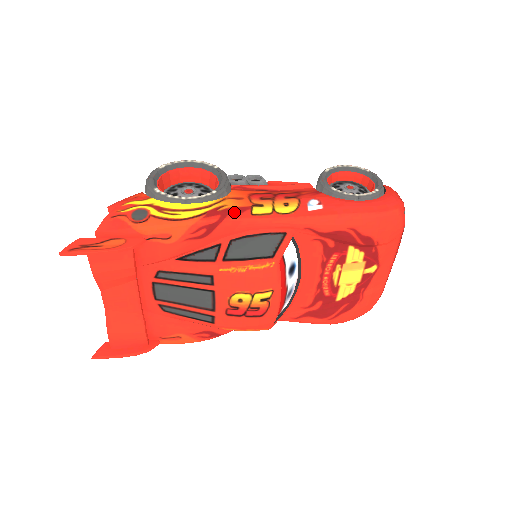
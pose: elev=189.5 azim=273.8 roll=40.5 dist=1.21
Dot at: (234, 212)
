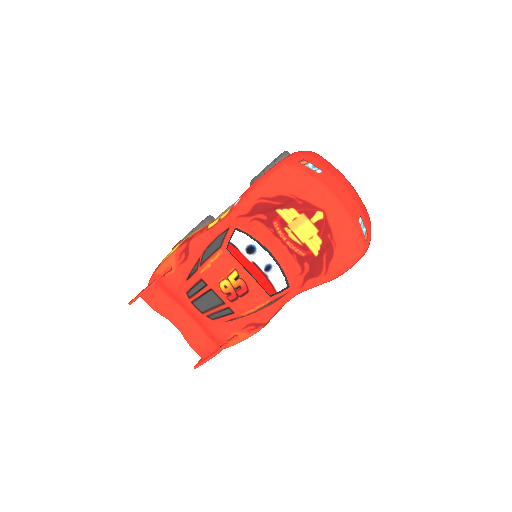
Dot at: (197, 234)
